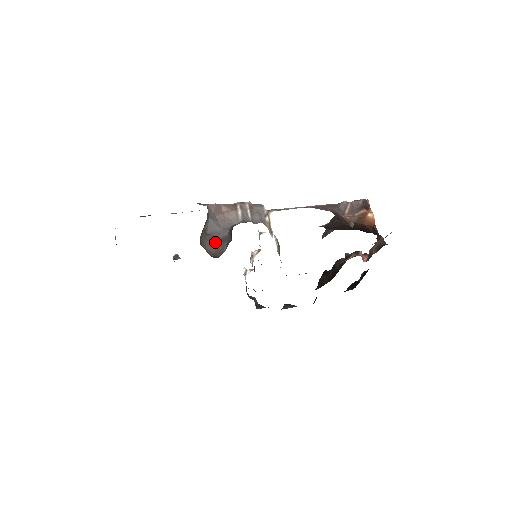
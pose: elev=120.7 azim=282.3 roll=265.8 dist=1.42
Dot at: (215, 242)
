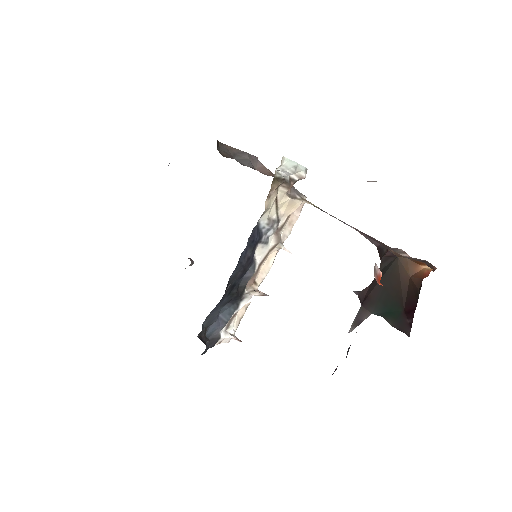
Dot at: occluded
